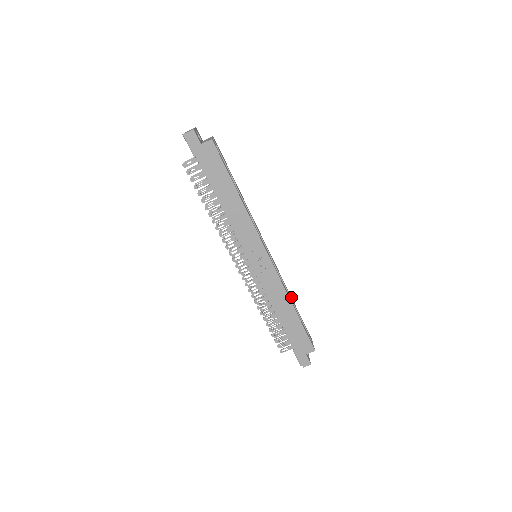
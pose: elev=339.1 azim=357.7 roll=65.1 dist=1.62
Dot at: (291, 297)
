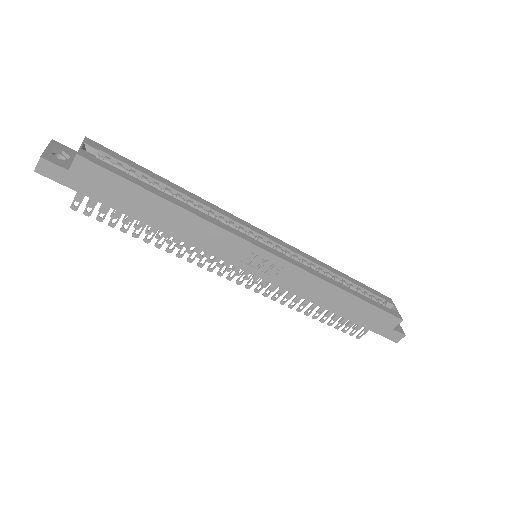
Dot at: (336, 270)
